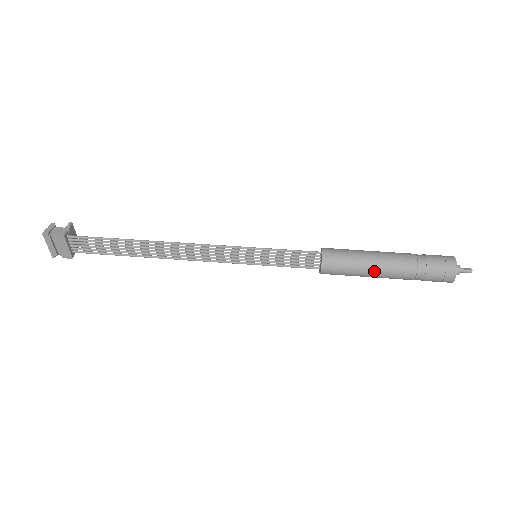
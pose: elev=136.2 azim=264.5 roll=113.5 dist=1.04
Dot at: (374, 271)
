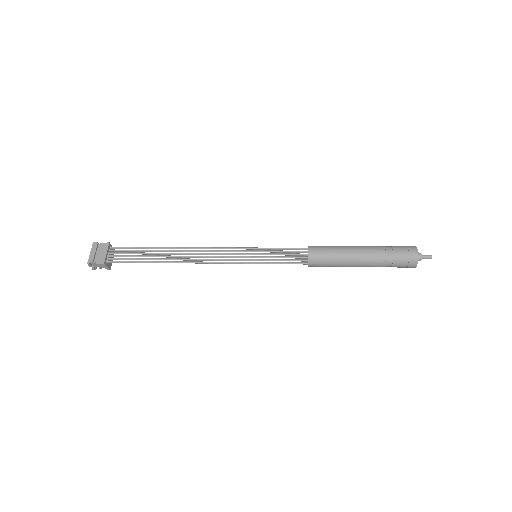
Dot at: (351, 249)
